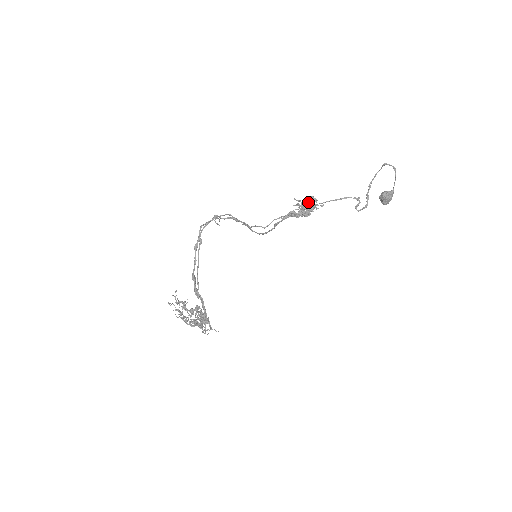
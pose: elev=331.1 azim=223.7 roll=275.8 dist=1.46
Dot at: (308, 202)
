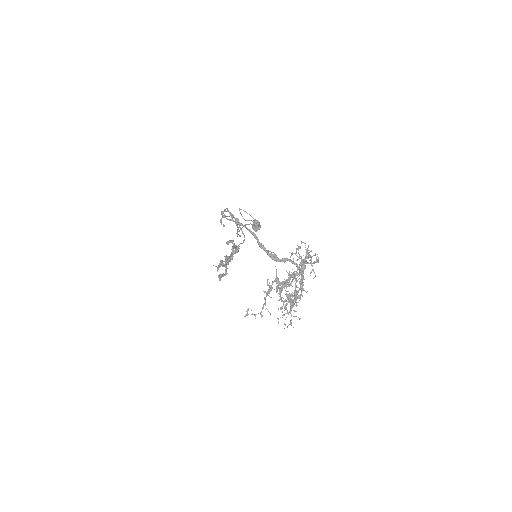
Dot at: occluded
